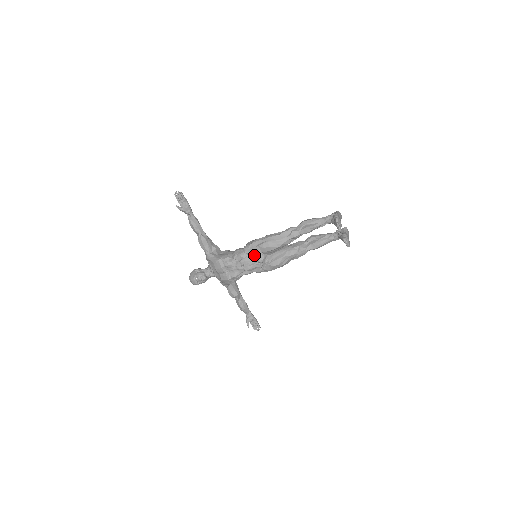
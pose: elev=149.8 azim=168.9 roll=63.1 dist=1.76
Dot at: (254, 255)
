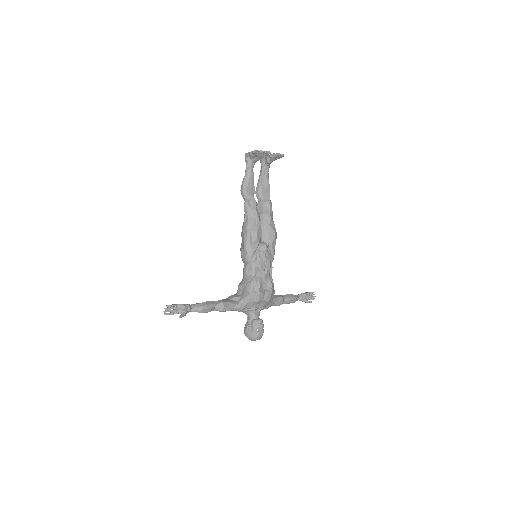
Dot at: (259, 253)
